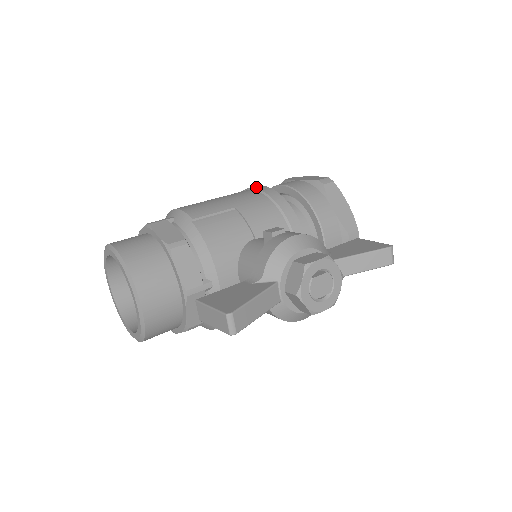
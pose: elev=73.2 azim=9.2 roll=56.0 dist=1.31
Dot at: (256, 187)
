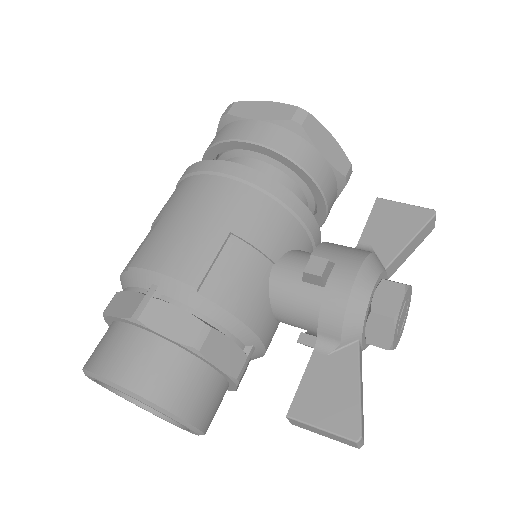
Dot at: (222, 169)
